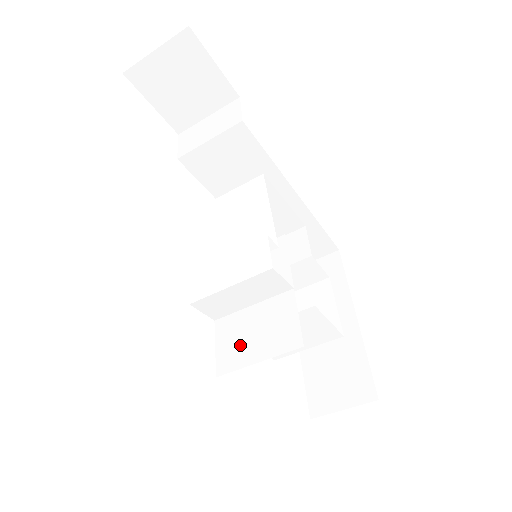
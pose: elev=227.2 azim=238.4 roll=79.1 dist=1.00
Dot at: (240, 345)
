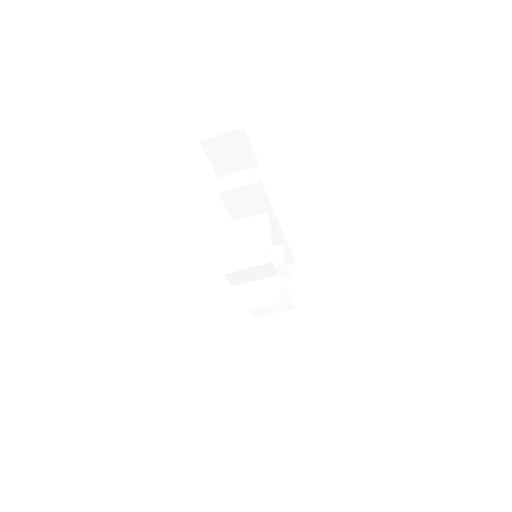
Dot at: (247, 299)
